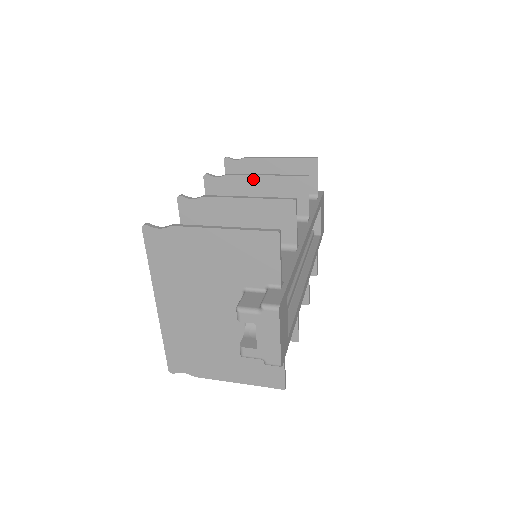
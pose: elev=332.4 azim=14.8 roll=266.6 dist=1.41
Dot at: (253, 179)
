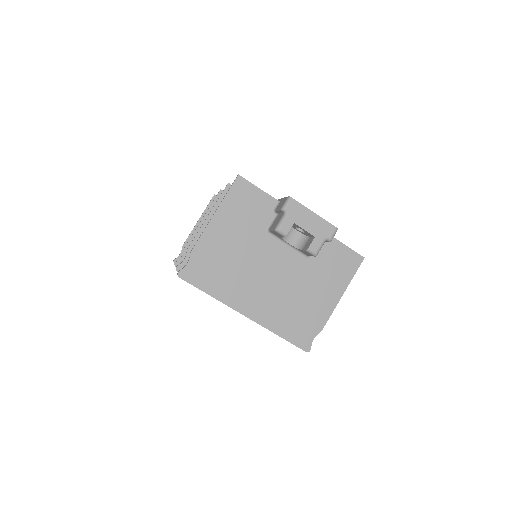
Dot at: occluded
